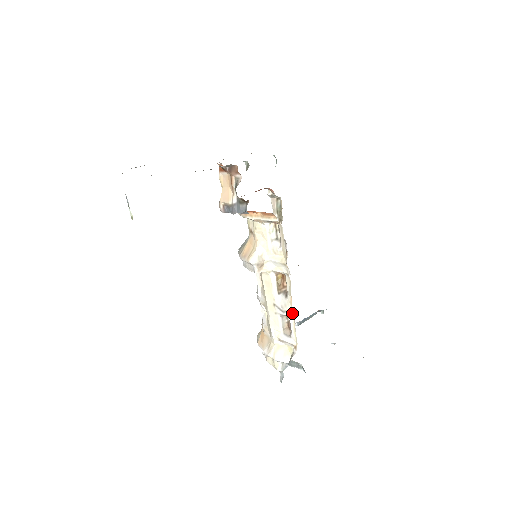
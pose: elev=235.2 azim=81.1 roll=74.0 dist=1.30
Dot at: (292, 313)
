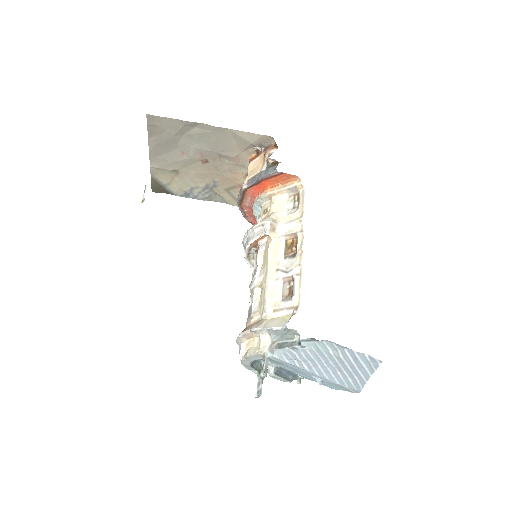
Dot at: (299, 269)
